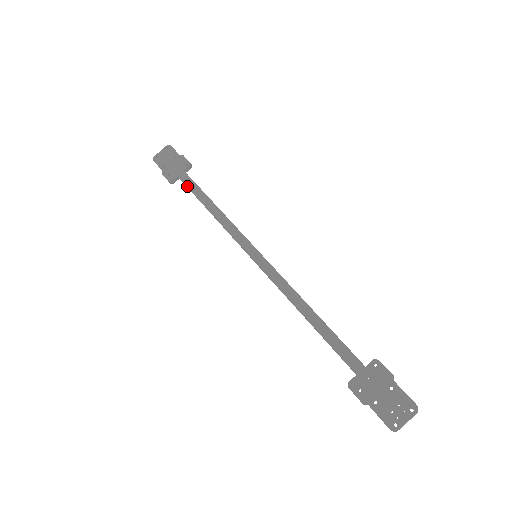
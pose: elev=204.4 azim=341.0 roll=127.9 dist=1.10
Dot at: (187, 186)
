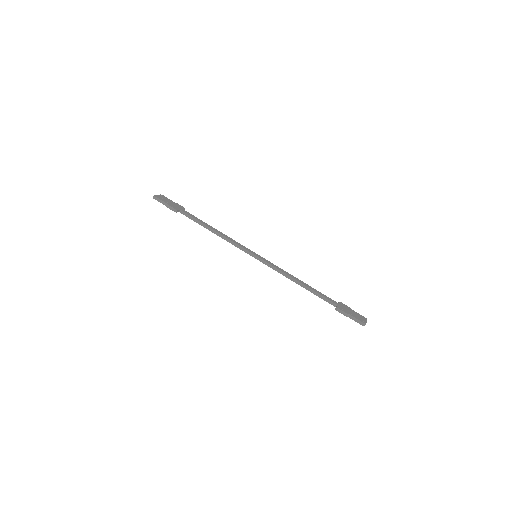
Dot at: (191, 216)
